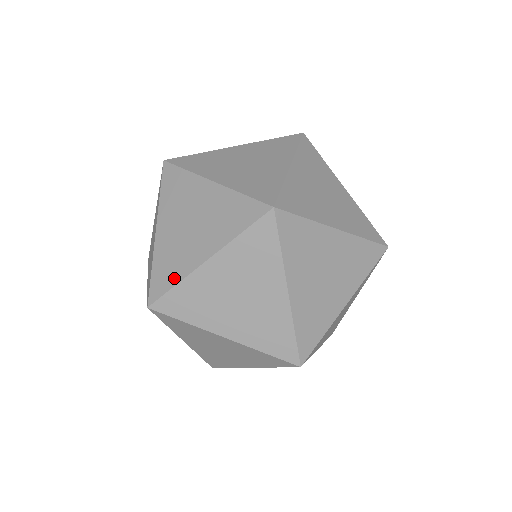
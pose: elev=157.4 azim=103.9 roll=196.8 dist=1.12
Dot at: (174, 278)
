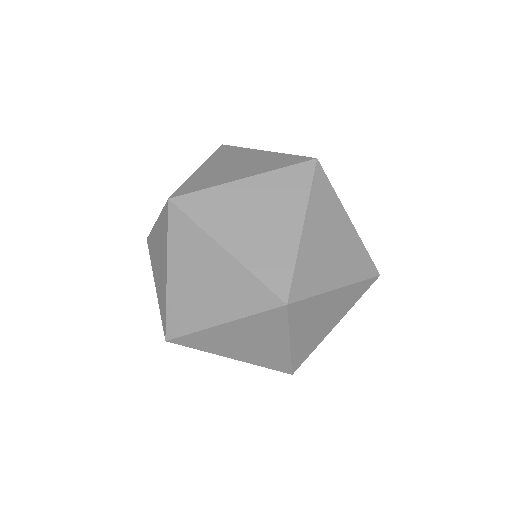
Dot at: occluded
